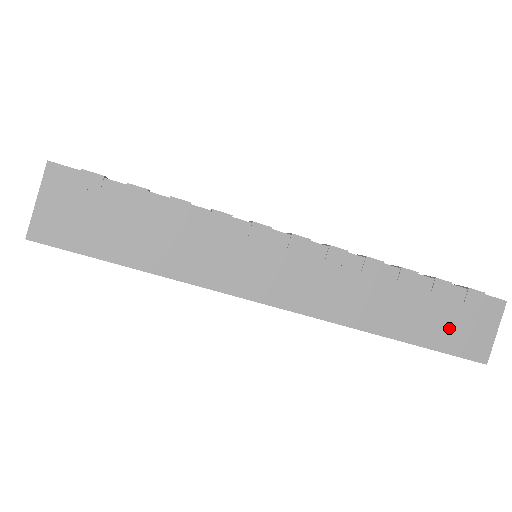
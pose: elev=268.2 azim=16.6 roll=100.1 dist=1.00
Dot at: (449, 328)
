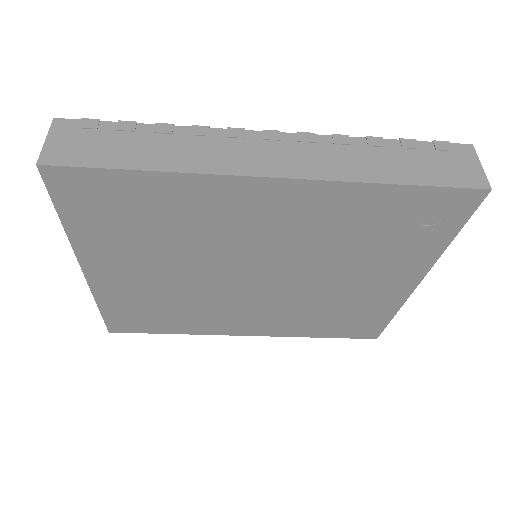
Dot at: (436, 169)
